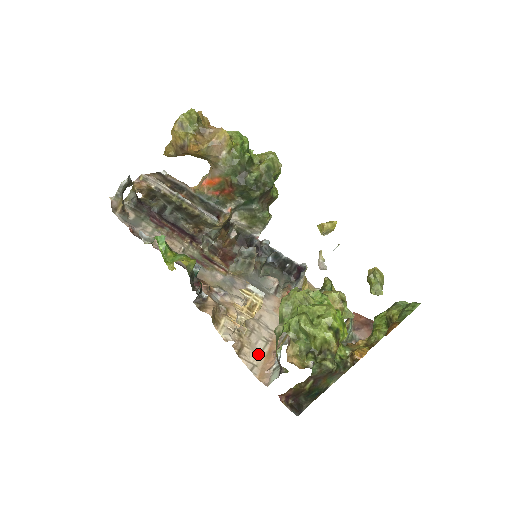
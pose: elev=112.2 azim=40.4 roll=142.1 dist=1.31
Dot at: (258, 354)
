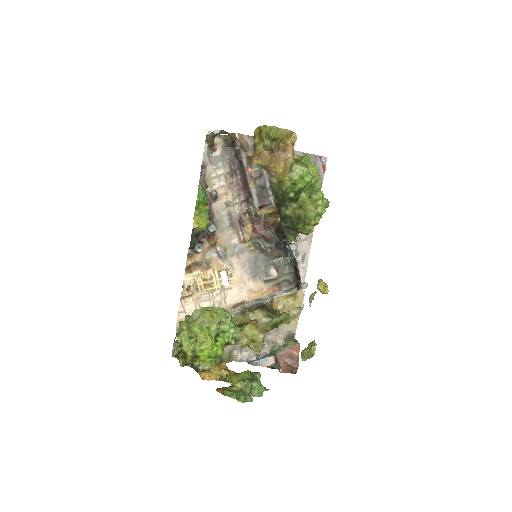
Dot at: (196, 308)
